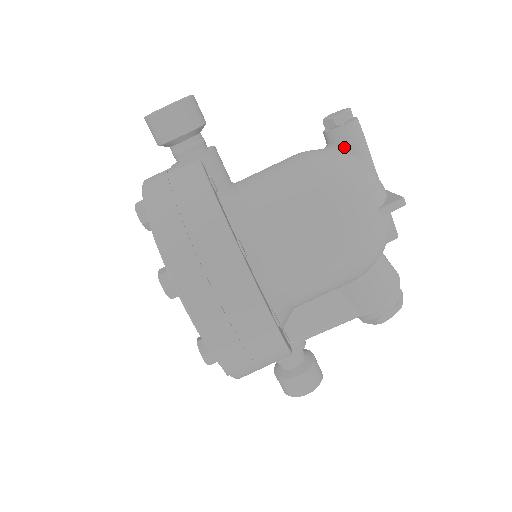
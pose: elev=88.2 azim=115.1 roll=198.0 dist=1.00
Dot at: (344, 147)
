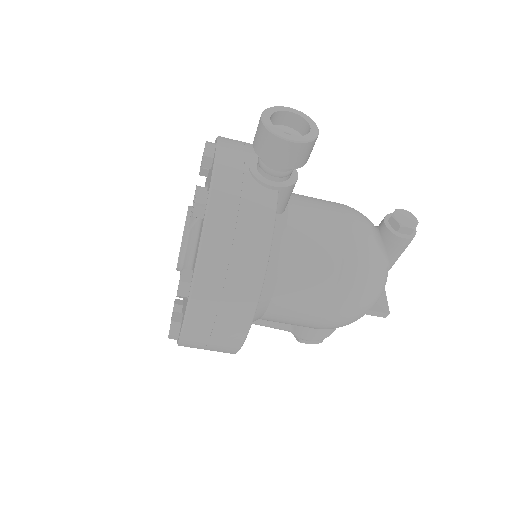
Dot at: (387, 248)
